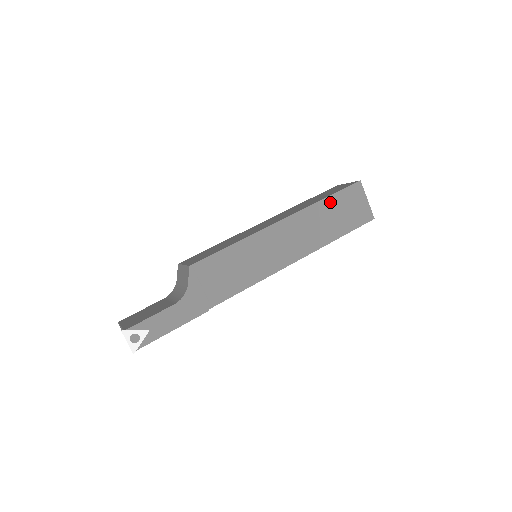
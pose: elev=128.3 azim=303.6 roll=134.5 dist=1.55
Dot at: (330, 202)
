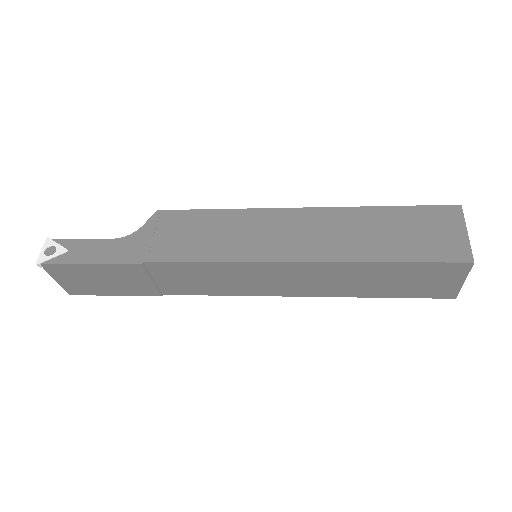
Dot at: (391, 213)
